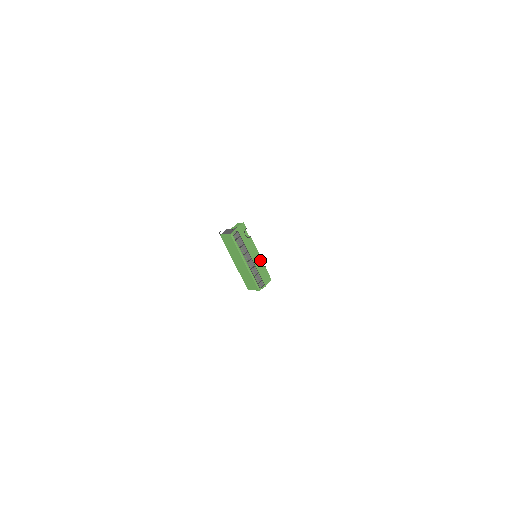
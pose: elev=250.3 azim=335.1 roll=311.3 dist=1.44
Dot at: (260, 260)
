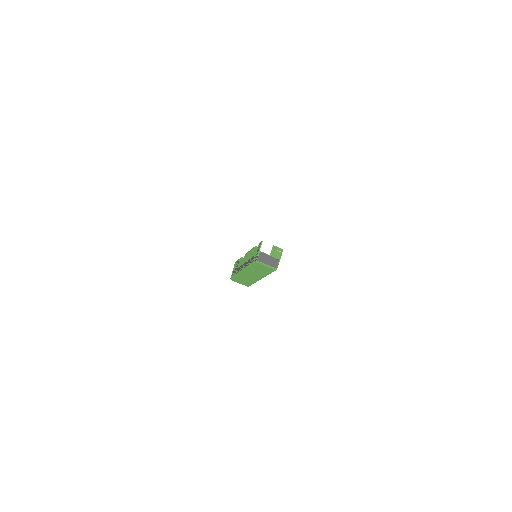
Dot at: occluded
